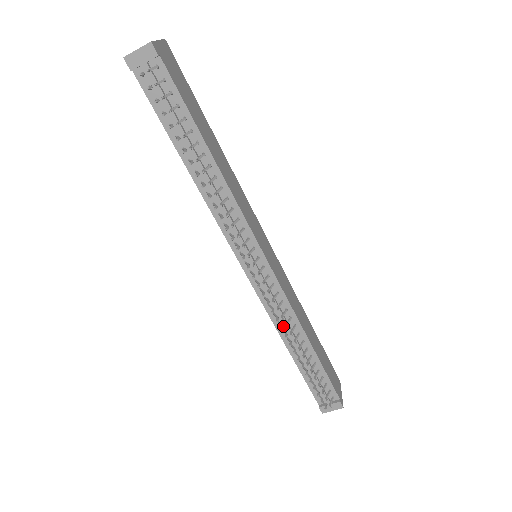
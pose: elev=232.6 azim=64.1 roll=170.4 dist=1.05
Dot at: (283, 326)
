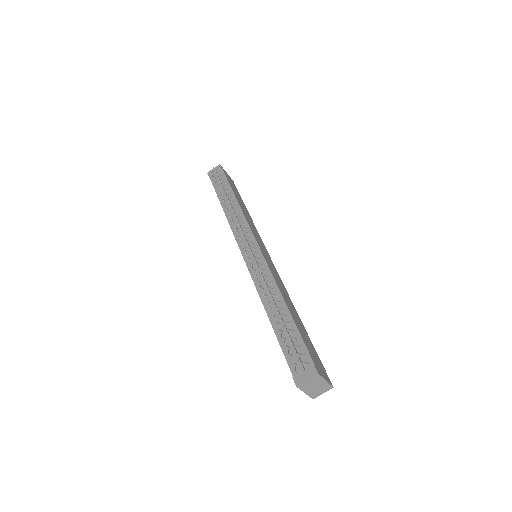
Dot at: (265, 292)
